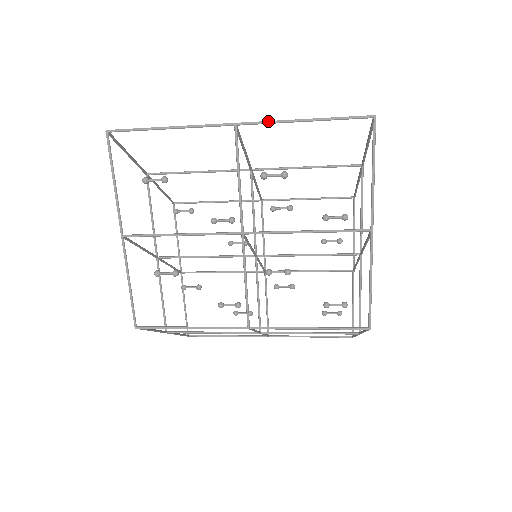
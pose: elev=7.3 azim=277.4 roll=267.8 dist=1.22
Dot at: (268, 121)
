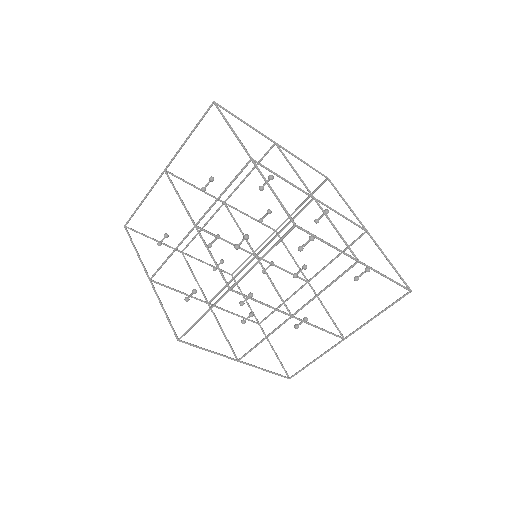
Dot at: (175, 154)
